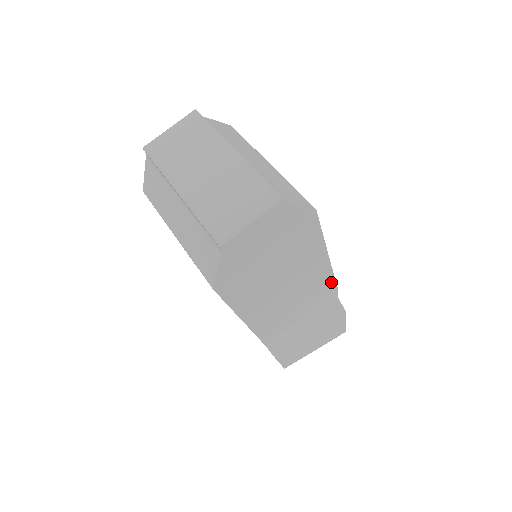
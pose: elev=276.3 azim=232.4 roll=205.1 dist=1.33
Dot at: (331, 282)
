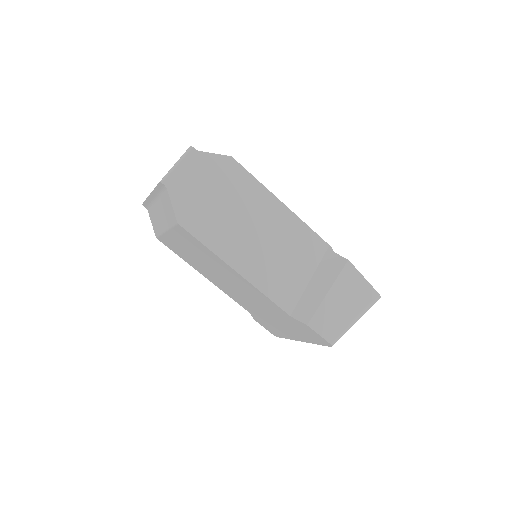
Dot at: (316, 239)
